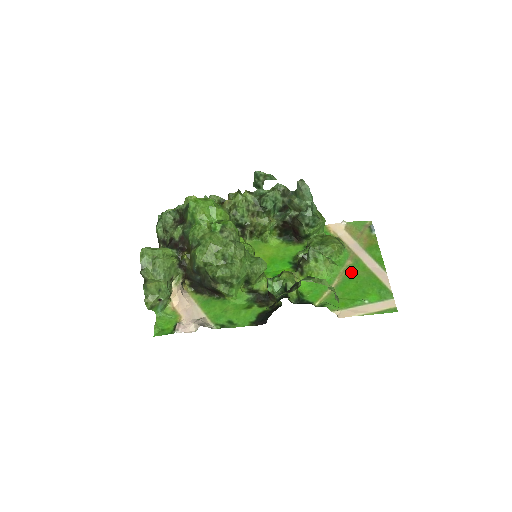
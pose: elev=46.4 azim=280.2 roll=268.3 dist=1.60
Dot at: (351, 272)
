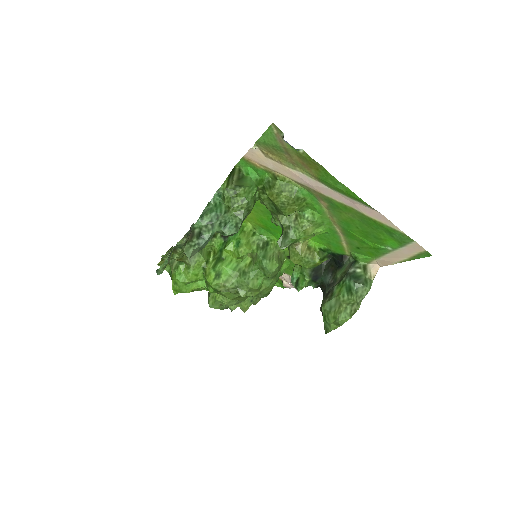
Dot at: (339, 217)
